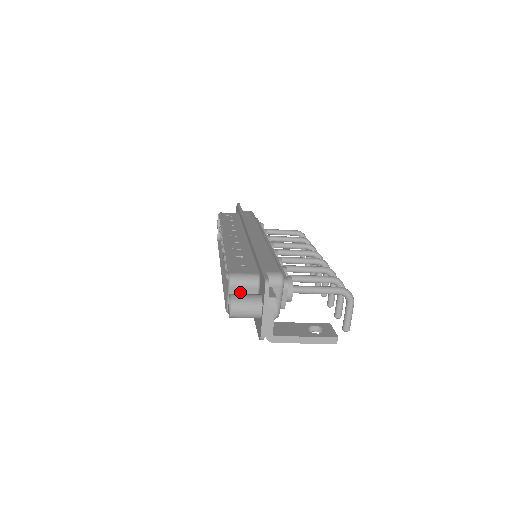
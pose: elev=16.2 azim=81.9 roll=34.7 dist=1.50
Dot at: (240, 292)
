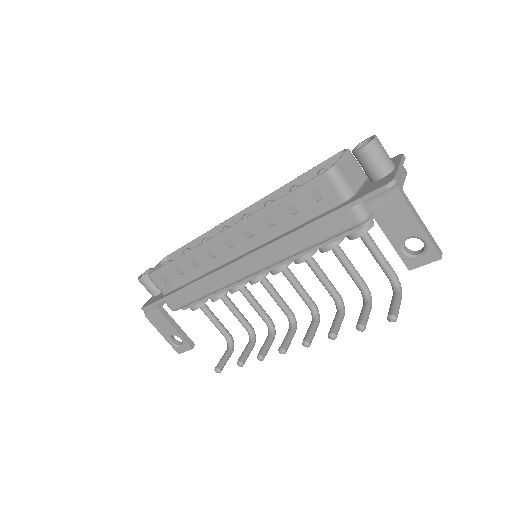
Dot at: (352, 164)
